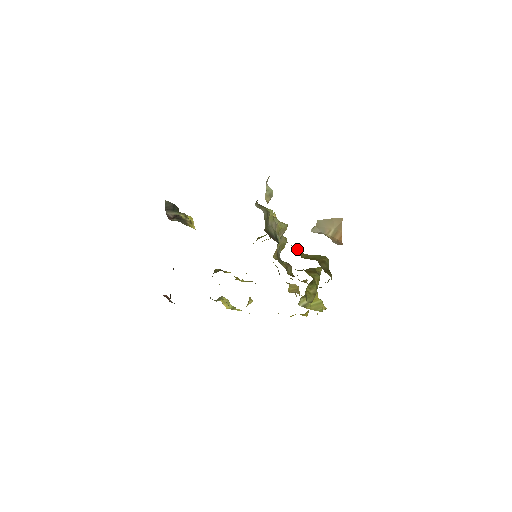
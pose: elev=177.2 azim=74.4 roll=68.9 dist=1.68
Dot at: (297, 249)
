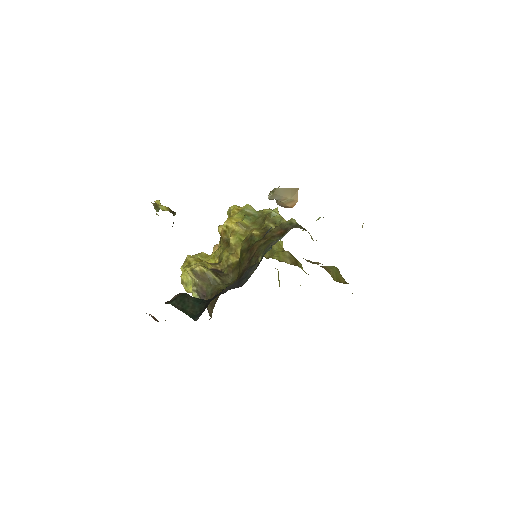
Dot at: occluded
